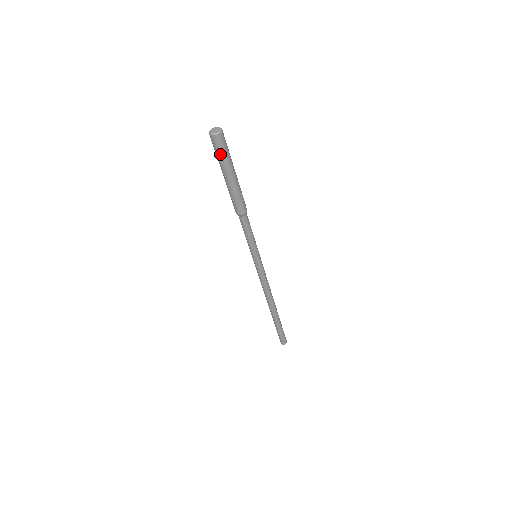
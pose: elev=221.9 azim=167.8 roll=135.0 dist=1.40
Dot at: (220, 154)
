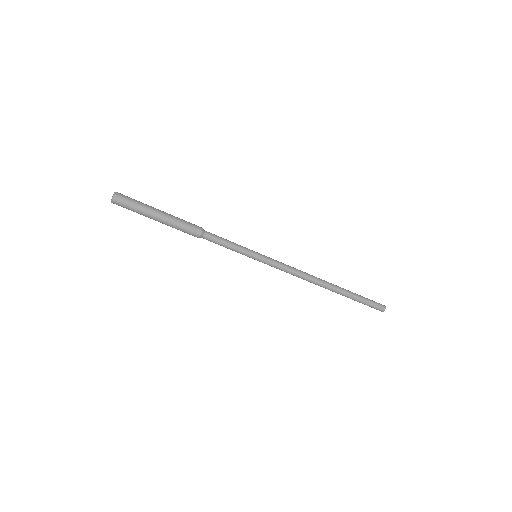
Dot at: (132, 208)
